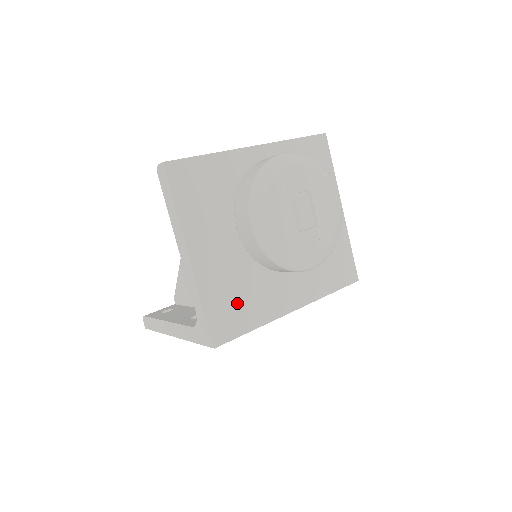
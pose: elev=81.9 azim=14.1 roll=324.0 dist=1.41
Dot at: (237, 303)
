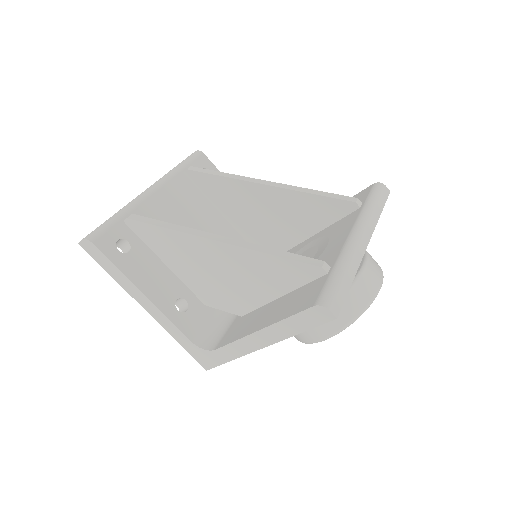
Dot at: occluded
